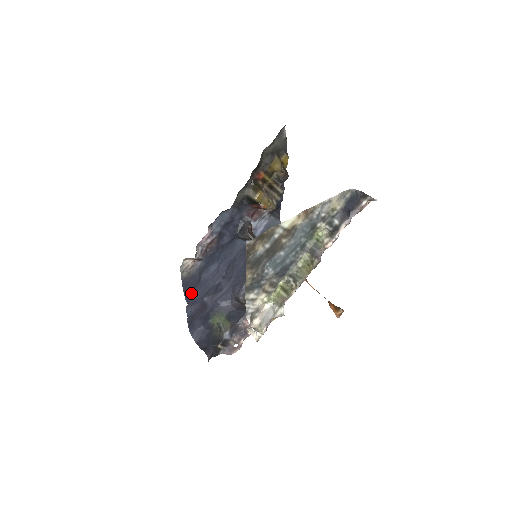
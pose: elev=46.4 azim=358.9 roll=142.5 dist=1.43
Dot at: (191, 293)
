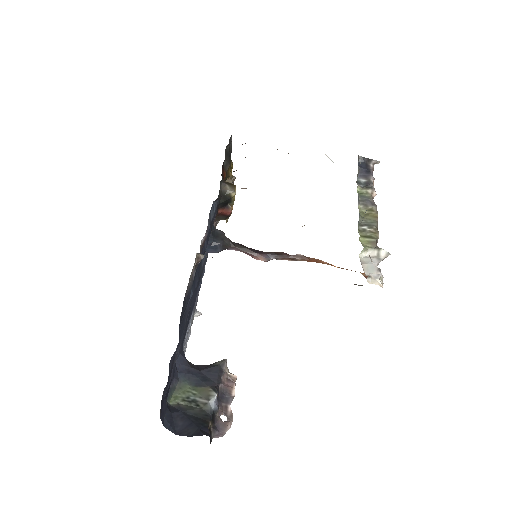
Dot at: (179, 330)
